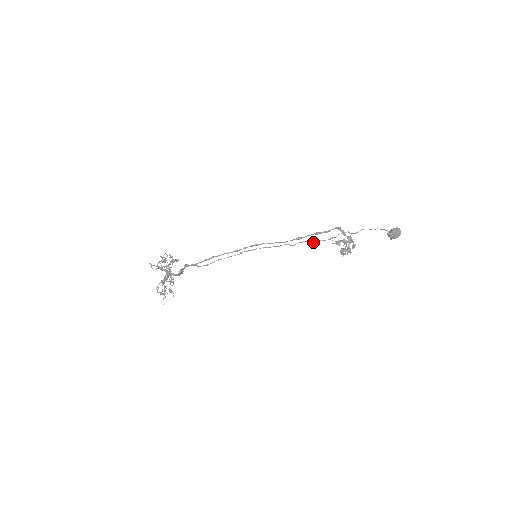
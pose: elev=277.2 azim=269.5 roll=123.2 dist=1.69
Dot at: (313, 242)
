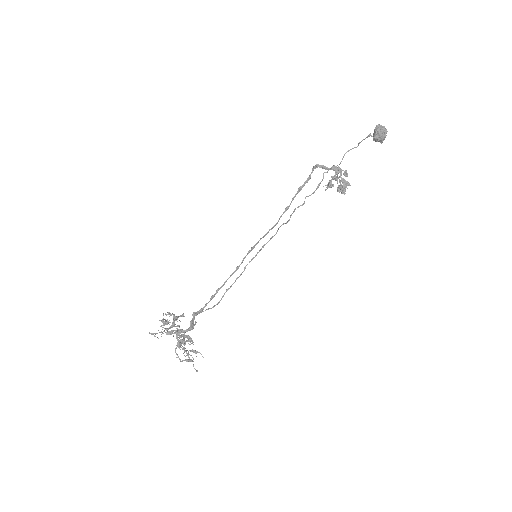
Dot at: (304, 202)
